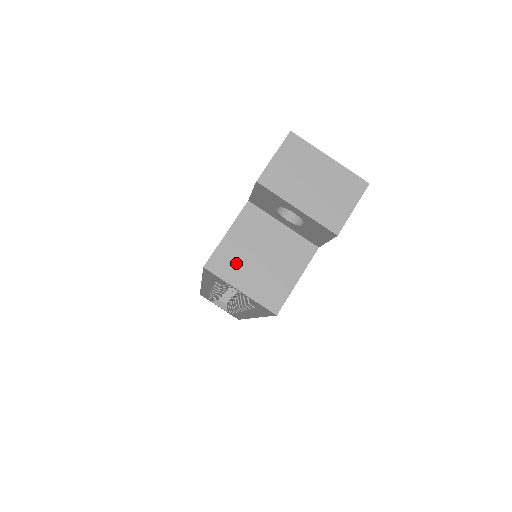
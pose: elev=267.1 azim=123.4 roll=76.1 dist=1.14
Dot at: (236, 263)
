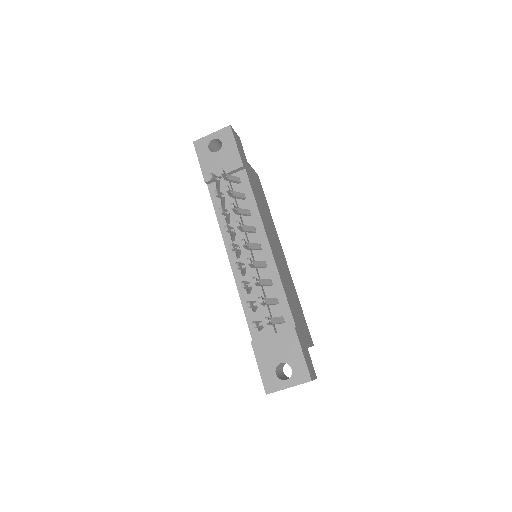
Dot at: occluded
